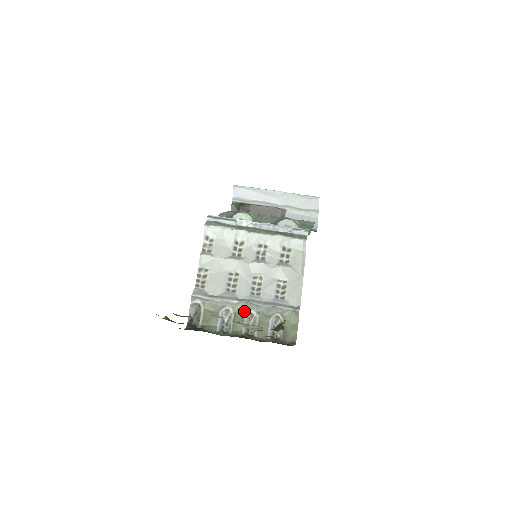
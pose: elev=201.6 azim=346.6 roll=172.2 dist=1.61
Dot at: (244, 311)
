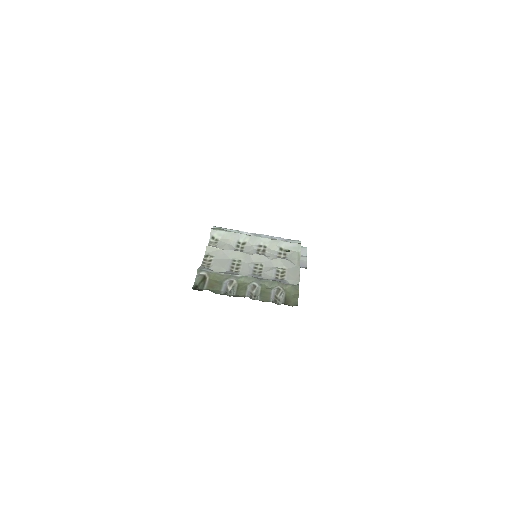
Dot at: (247, 283)
